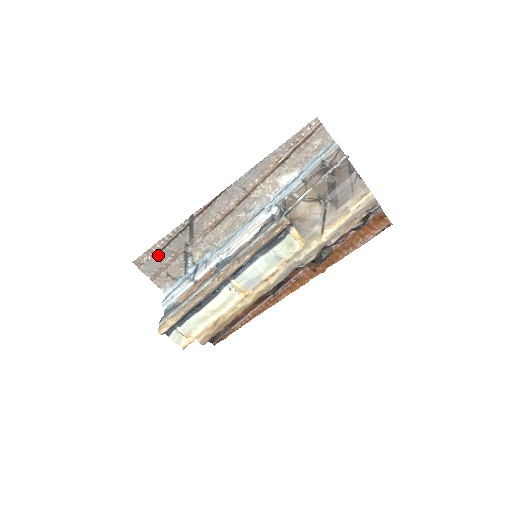
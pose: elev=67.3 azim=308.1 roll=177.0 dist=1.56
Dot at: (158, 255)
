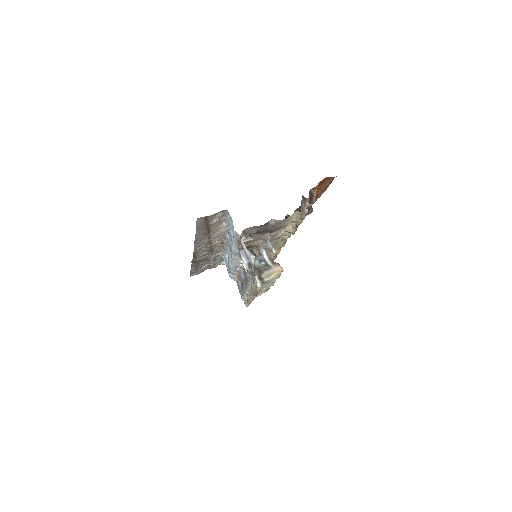
Dot at: (198, 270)
